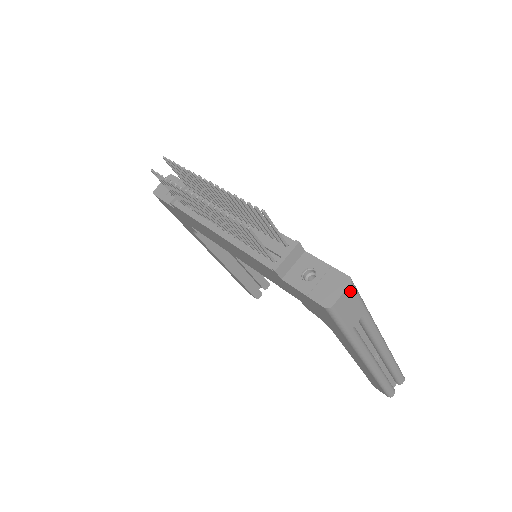
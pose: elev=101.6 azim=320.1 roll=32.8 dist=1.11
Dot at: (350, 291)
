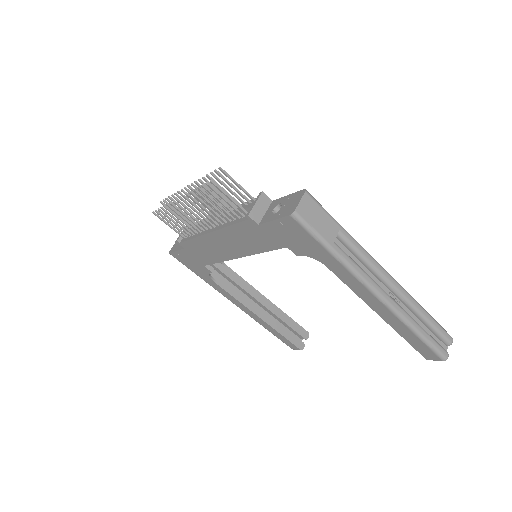
Dot at: (309, 200)
